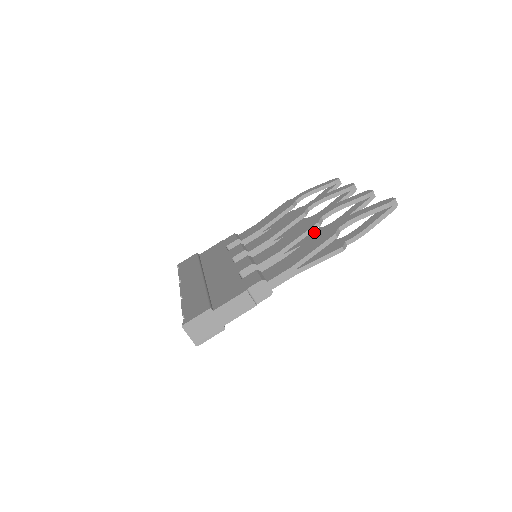
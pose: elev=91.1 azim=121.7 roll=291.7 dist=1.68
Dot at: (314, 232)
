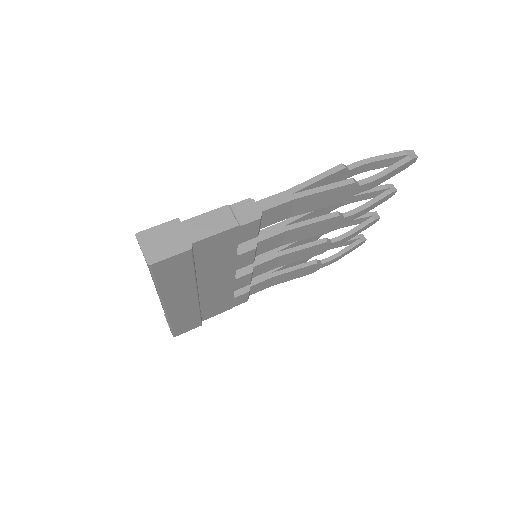
Dot at: occluded
